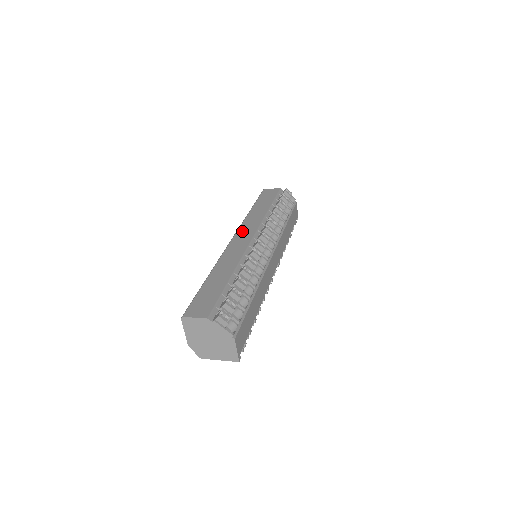
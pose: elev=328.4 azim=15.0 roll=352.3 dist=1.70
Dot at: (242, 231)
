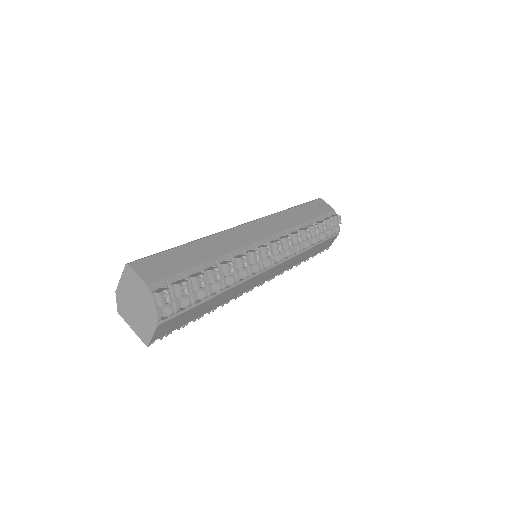
Dot at: (263, 223)
